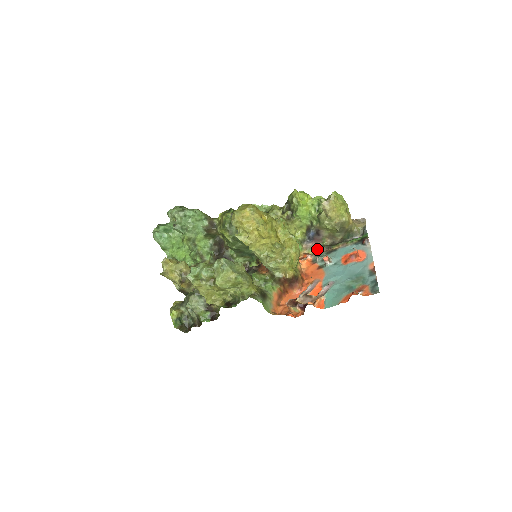
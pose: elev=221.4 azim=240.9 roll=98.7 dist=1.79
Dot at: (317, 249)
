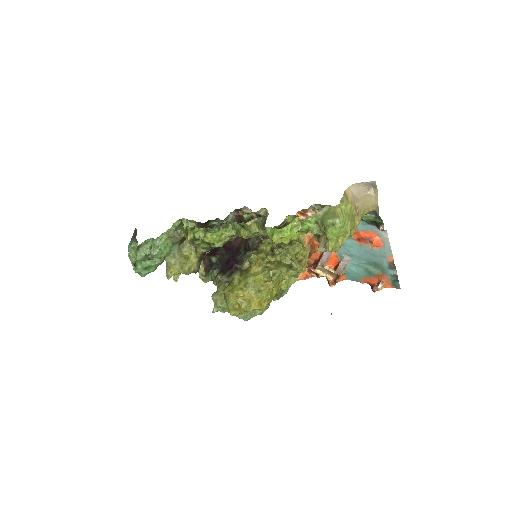
Dot at: (317, 209)
